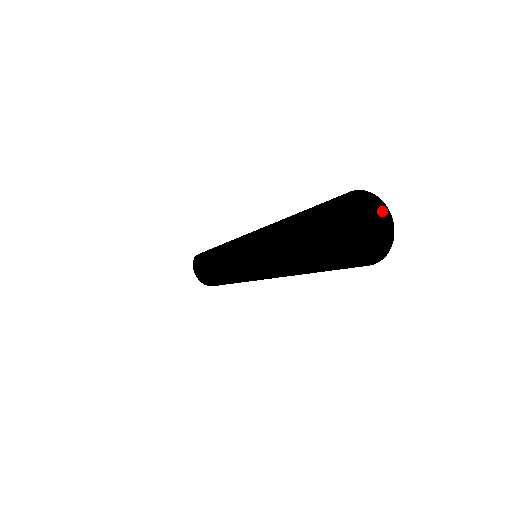
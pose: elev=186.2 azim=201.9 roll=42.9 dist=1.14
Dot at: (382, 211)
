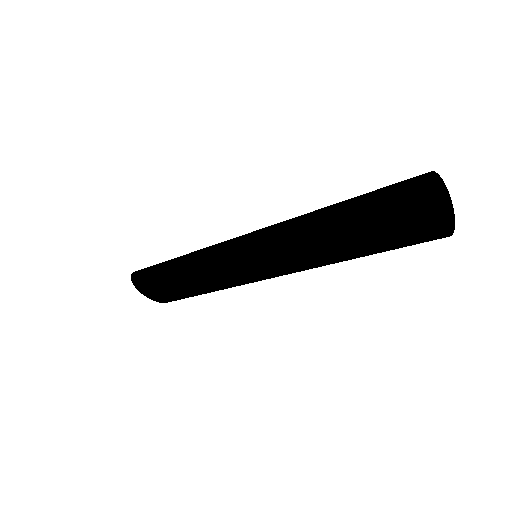
Dot at: (438, 180)
